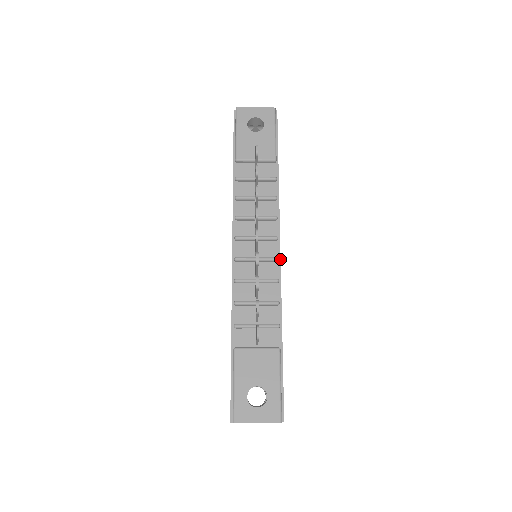
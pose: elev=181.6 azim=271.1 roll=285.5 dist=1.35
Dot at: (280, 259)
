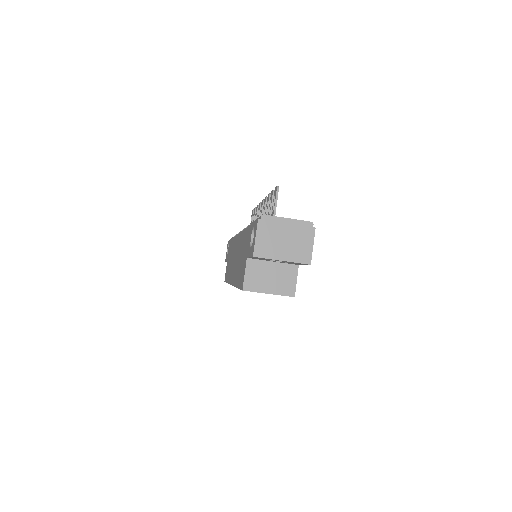
Dot at: occluded
